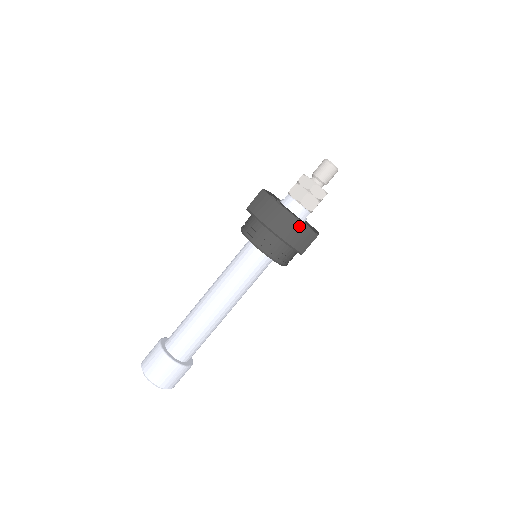
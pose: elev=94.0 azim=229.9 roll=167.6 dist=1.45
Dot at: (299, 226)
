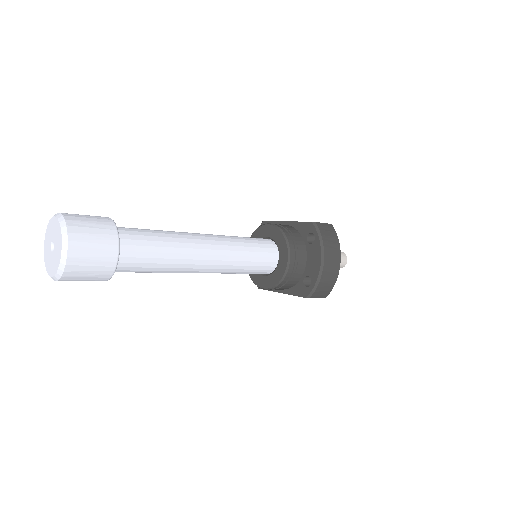
Dot at: (334, 278)
